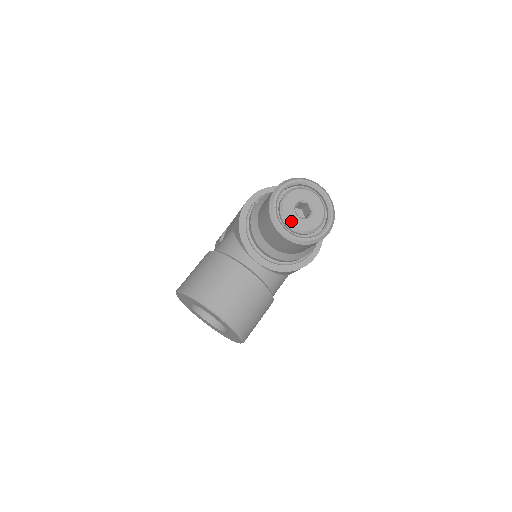
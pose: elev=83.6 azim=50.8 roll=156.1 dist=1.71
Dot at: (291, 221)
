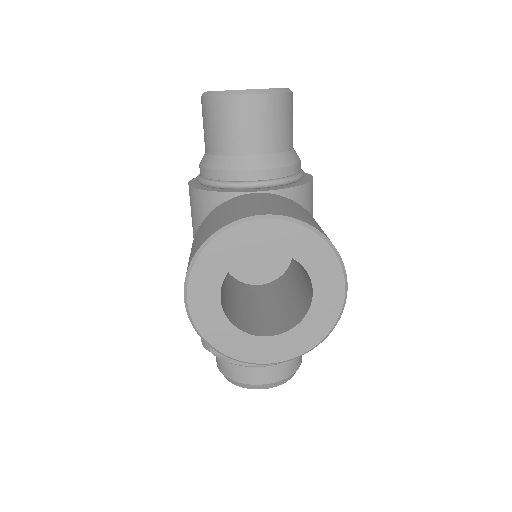
Dot at: occluded
